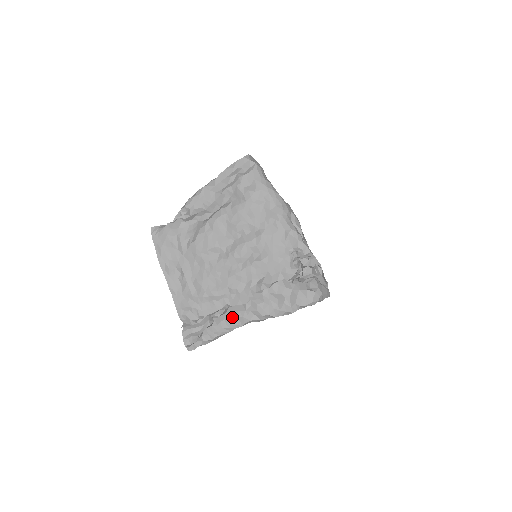
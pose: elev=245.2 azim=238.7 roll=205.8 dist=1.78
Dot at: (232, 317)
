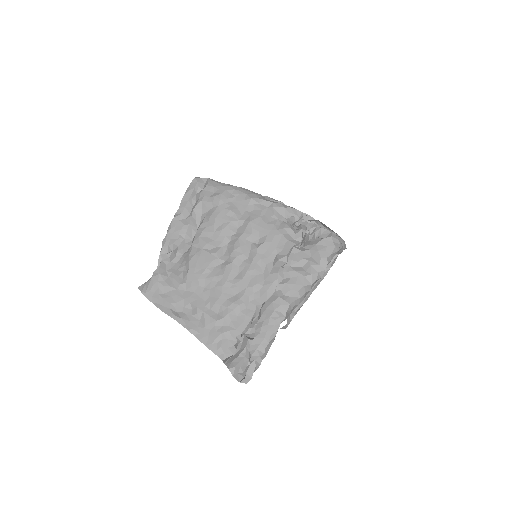
Dot at: (270, 313)
